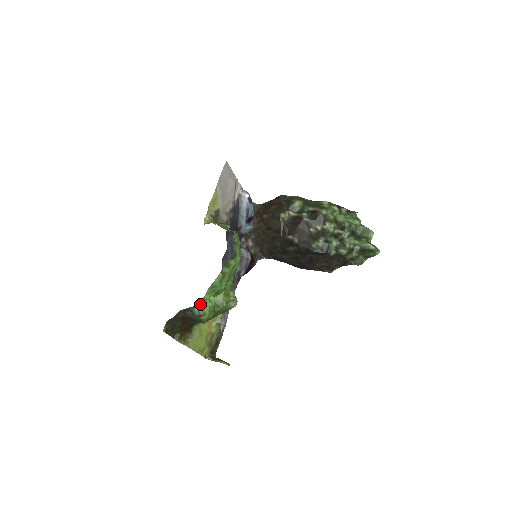
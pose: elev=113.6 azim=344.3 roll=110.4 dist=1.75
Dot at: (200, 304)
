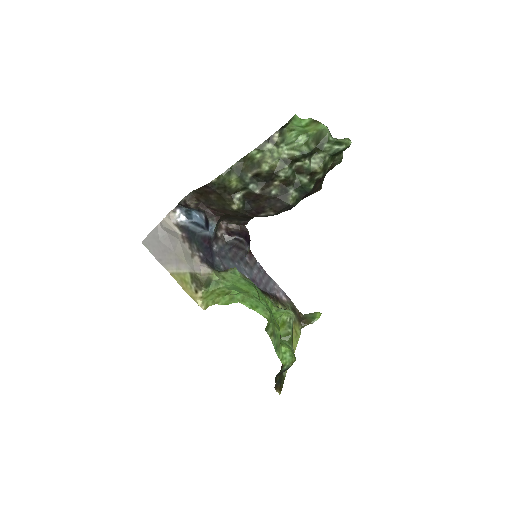
Dot at: (283, 365)
